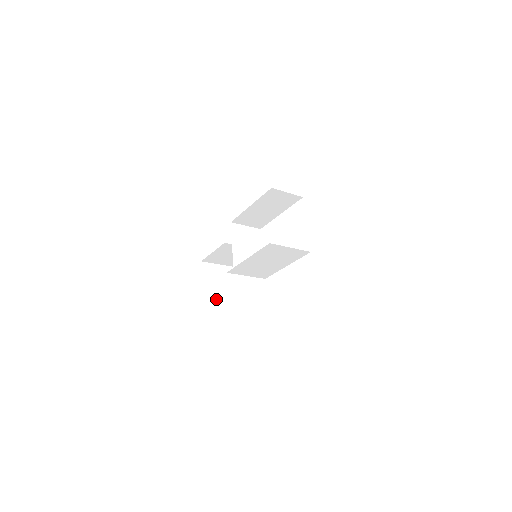
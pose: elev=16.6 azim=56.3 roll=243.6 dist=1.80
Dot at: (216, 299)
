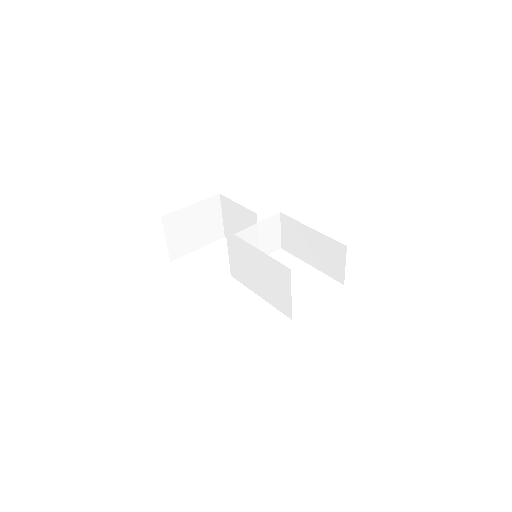
Dot at: (183, 227)
